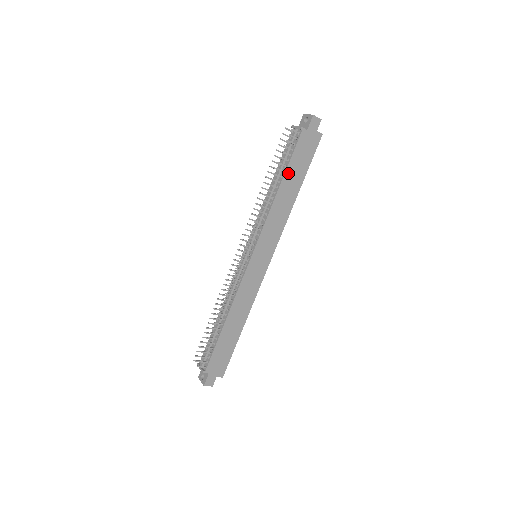
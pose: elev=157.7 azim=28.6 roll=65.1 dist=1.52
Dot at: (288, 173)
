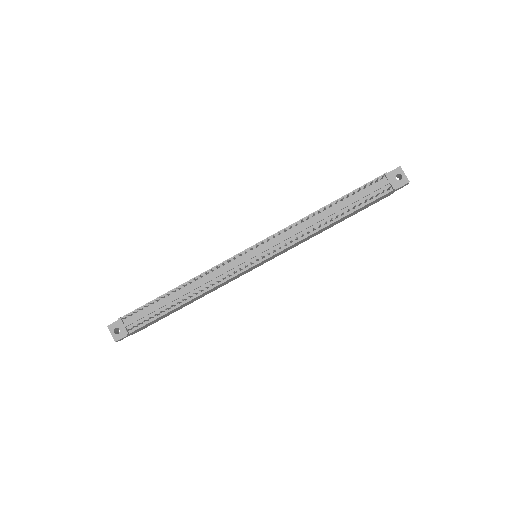
Dot at: (349, 214)
